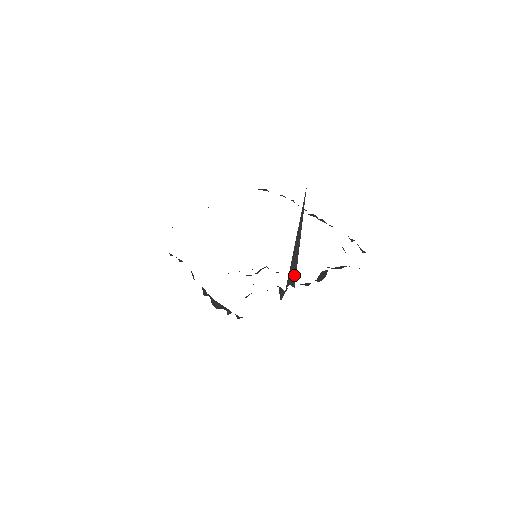
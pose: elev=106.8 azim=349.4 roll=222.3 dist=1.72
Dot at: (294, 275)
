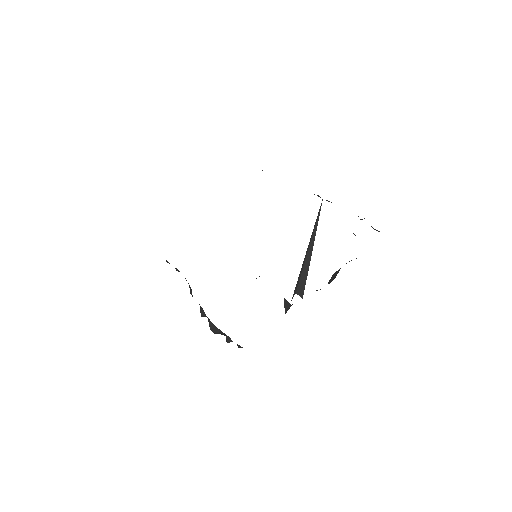
Dot at: (303, 284)
